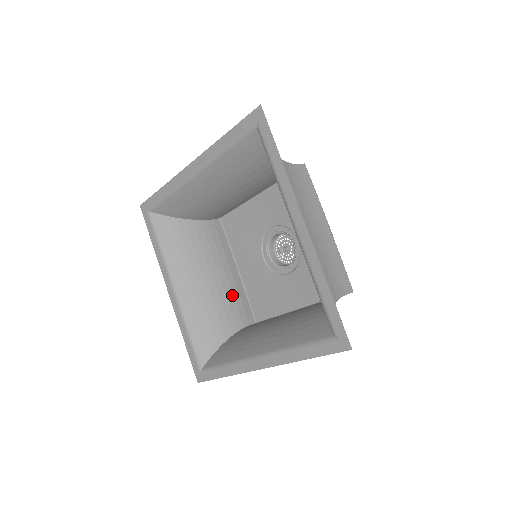
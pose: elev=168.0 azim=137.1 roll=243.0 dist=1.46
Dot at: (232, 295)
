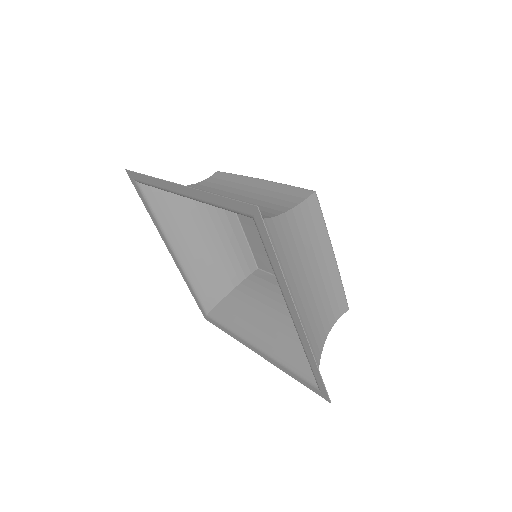
Dot at: (234, 252)
